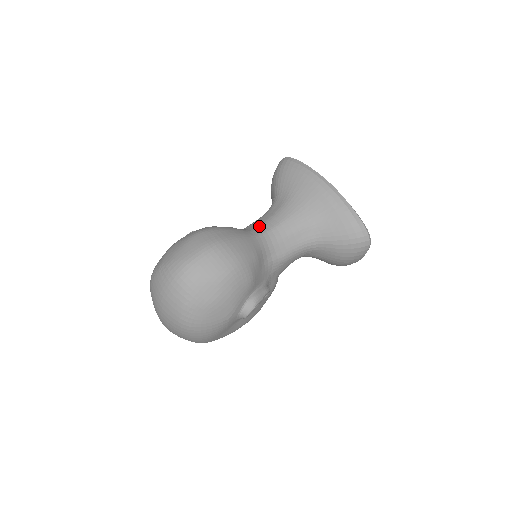
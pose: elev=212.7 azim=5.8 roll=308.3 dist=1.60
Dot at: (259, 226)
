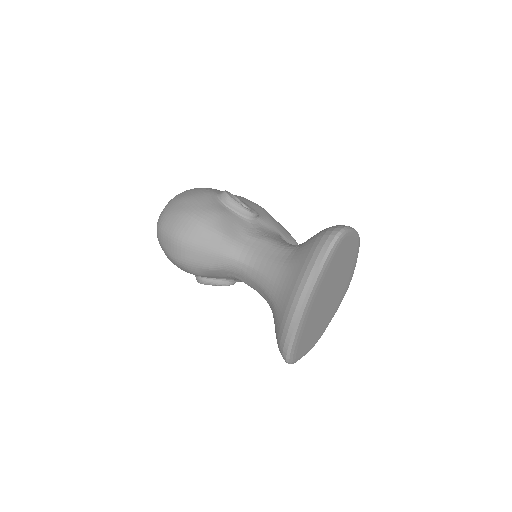
Dot at: (249, 252)
